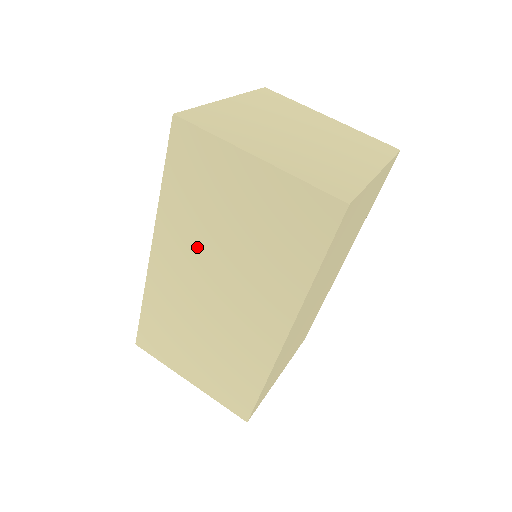
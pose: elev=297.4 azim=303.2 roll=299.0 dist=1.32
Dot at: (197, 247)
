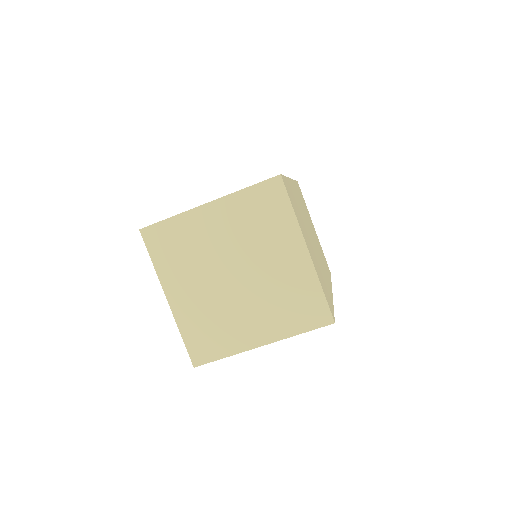
Dot at: occluded
